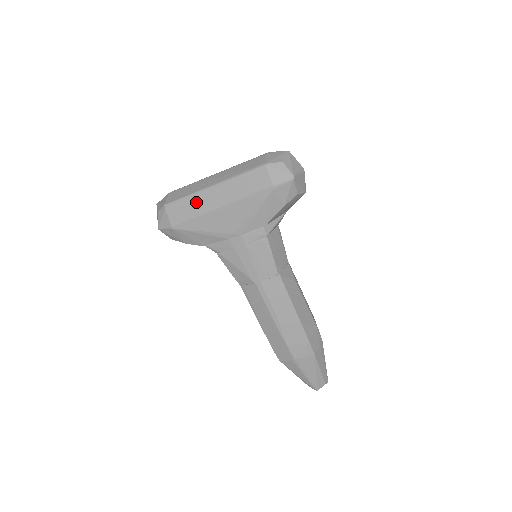
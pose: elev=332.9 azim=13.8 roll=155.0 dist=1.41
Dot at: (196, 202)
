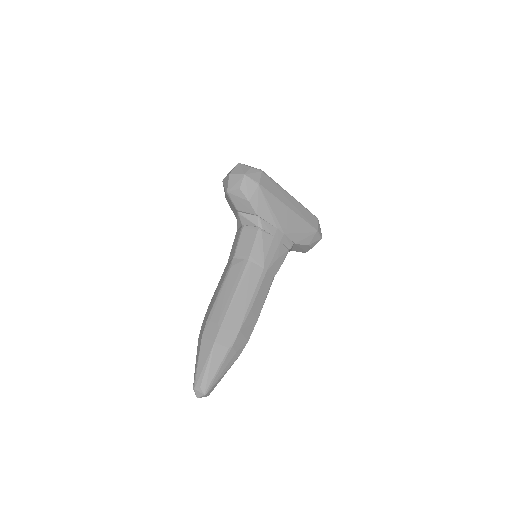
Dot at: (280, 191)
